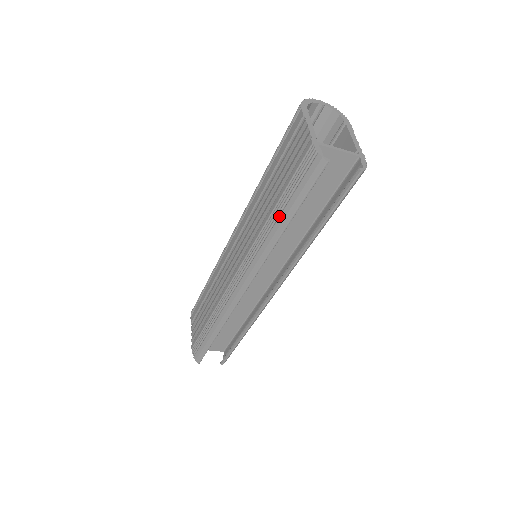
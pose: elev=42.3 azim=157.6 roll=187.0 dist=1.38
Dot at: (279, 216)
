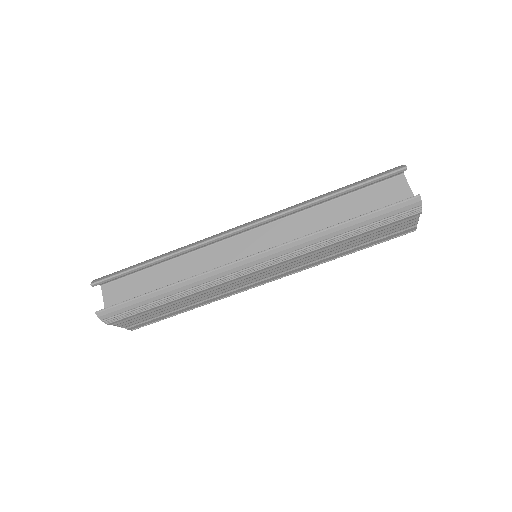
Dot at: (332, 191)
